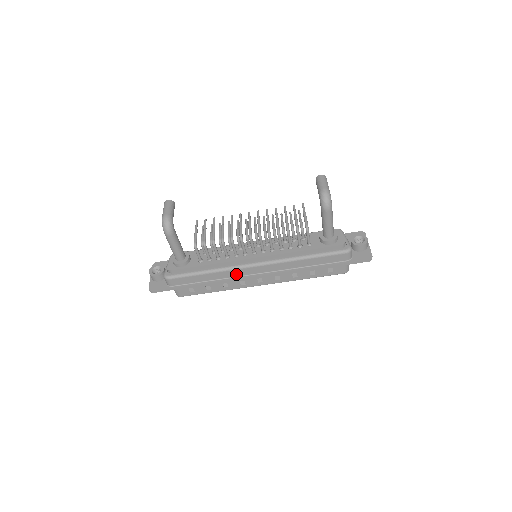
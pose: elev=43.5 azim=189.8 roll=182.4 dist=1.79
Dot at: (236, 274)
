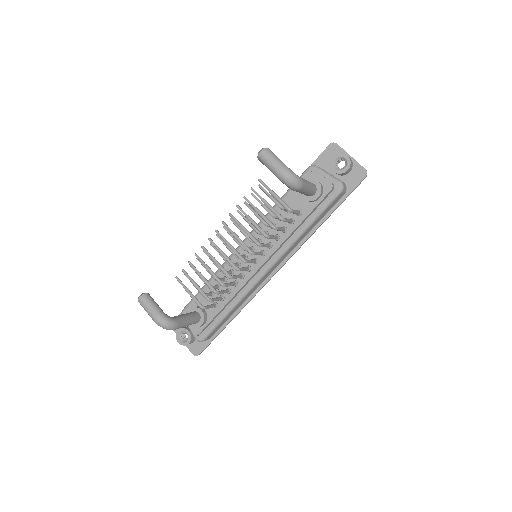
Dot at: (255, 288)
